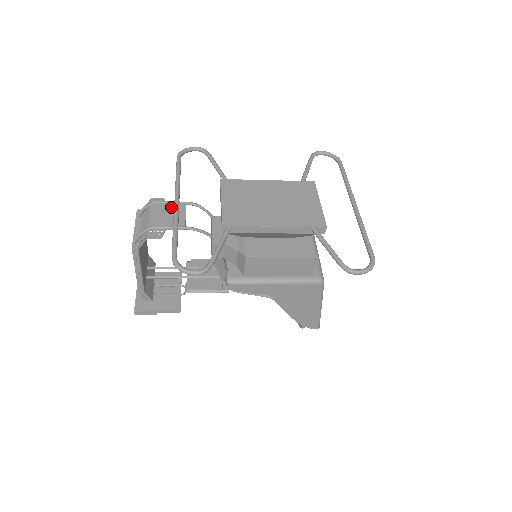
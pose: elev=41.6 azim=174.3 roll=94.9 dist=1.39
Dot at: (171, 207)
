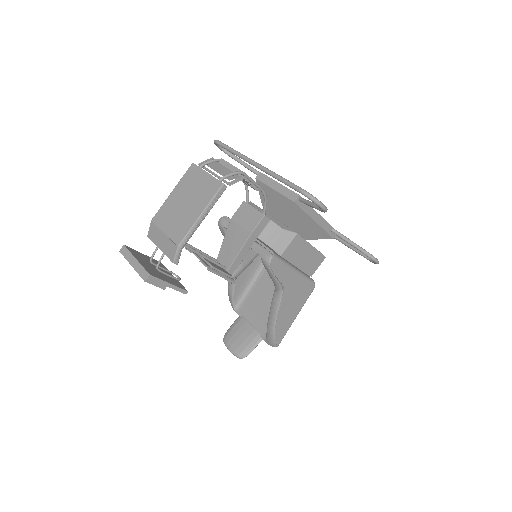
Dot at: occluded
